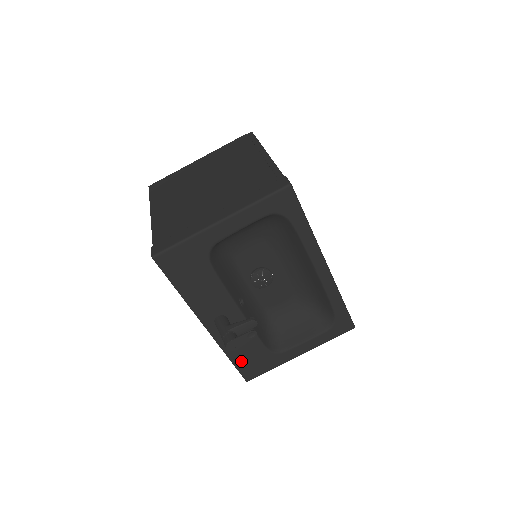
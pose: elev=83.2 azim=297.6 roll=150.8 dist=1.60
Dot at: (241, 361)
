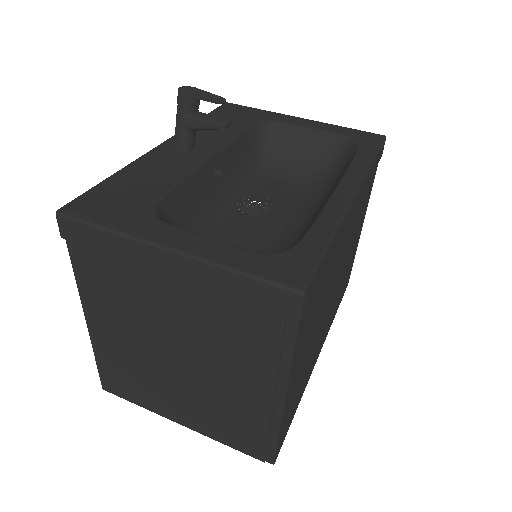
Dot at: (113, 187)
